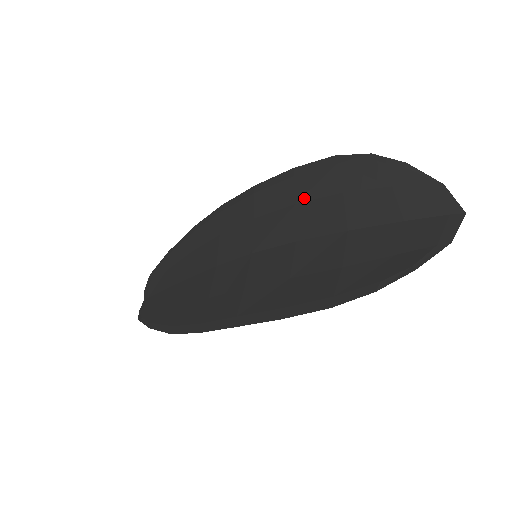
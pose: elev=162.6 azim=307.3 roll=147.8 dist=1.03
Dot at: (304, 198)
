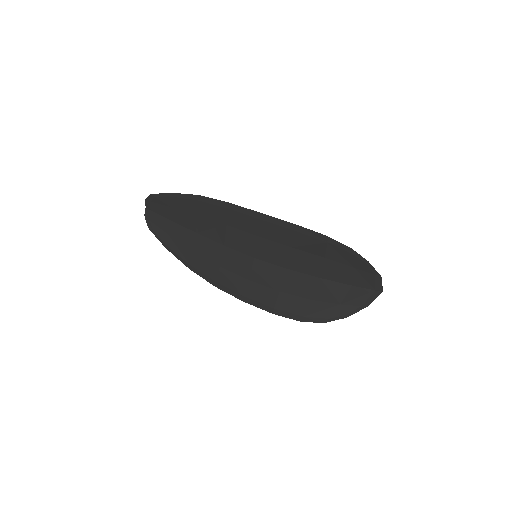
Dot at: (298, 248)
